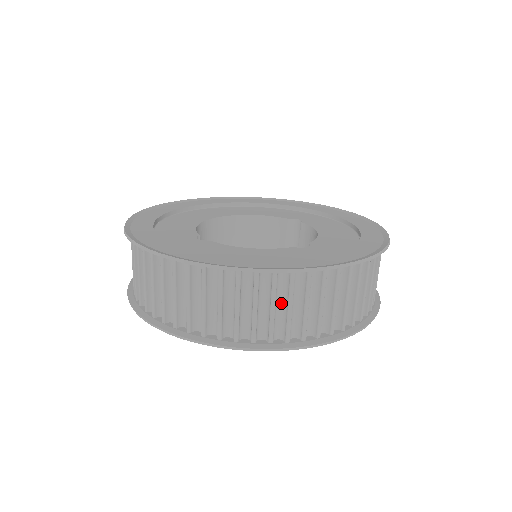
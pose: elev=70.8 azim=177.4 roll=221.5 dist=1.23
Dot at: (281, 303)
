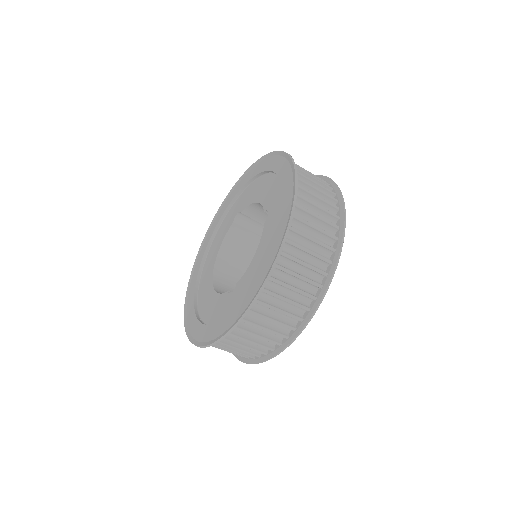
Dot at: (306, 245)
